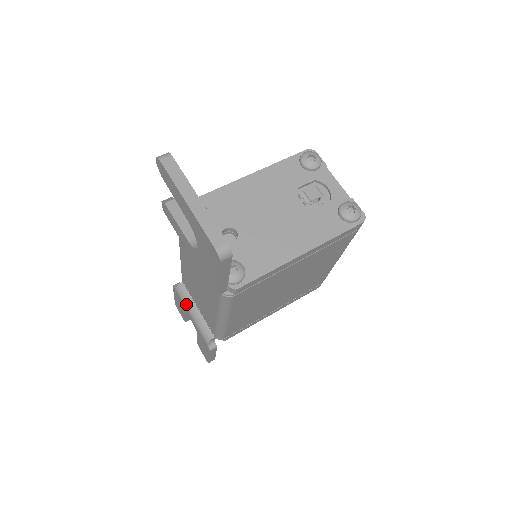
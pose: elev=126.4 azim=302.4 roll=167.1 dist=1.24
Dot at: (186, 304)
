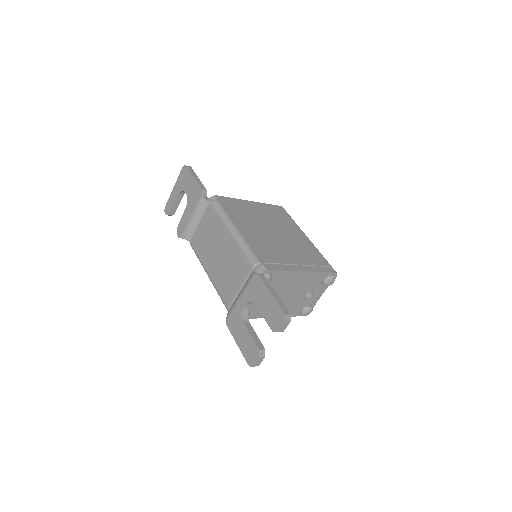
Dot at: (234, 303)
